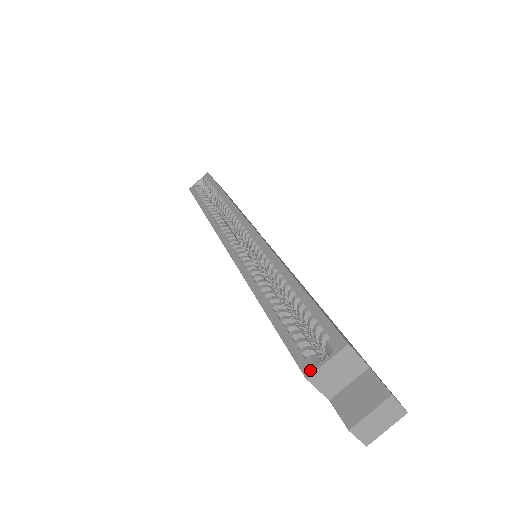
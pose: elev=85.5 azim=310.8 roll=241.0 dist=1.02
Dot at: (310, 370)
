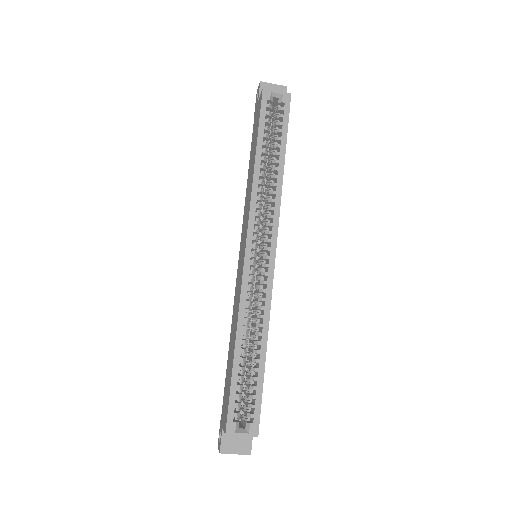
Dot at: (231, 432)
